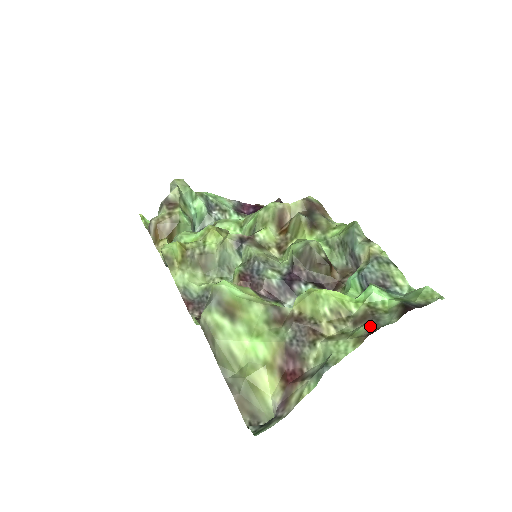
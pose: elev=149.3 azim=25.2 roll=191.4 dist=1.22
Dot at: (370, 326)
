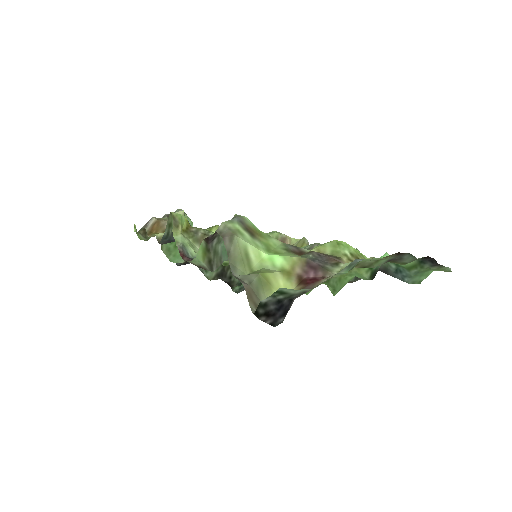
Dot at: (395, 257)
